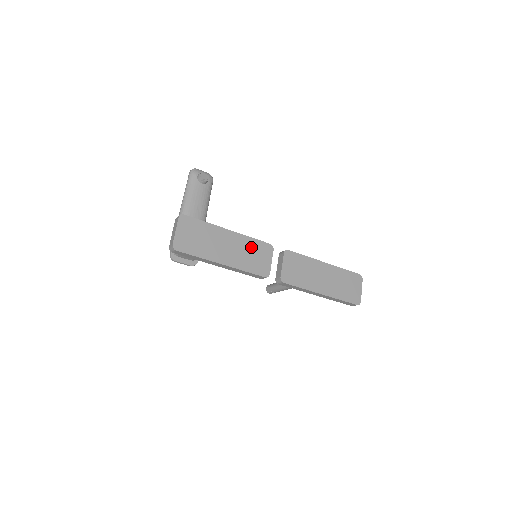
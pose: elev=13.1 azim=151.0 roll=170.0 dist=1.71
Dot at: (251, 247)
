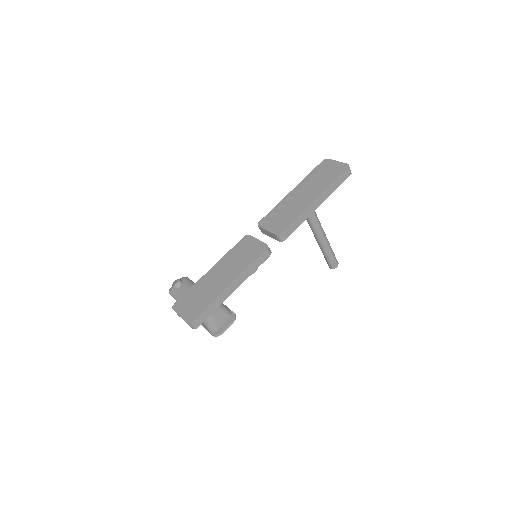
Dot at: (235, 255)
